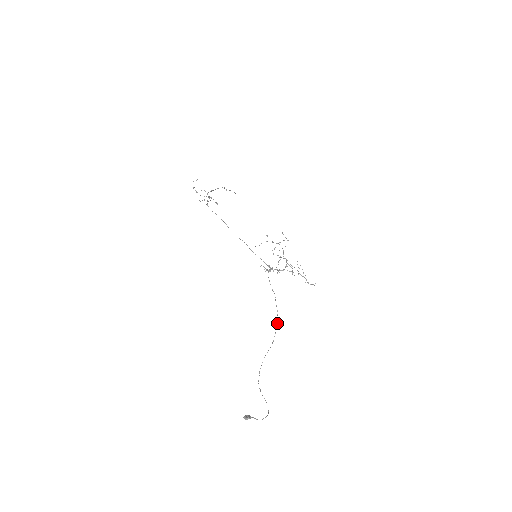
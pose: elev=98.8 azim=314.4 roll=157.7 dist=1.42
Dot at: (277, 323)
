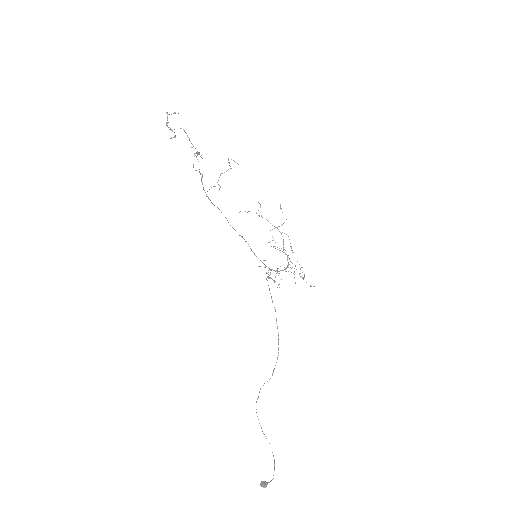
Dot at: (278, 349)
